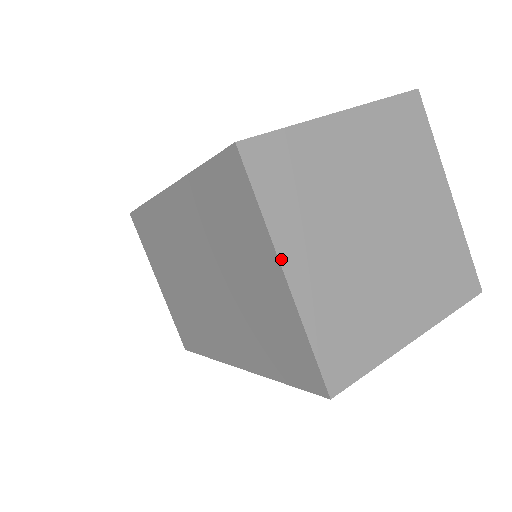
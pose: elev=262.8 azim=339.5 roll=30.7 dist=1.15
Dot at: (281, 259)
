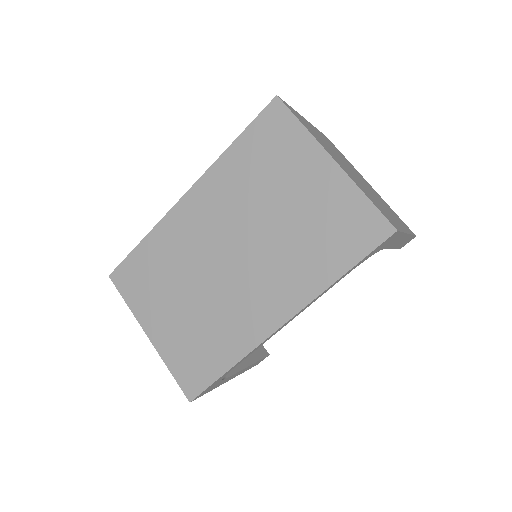
Dot at: (327, 151)
